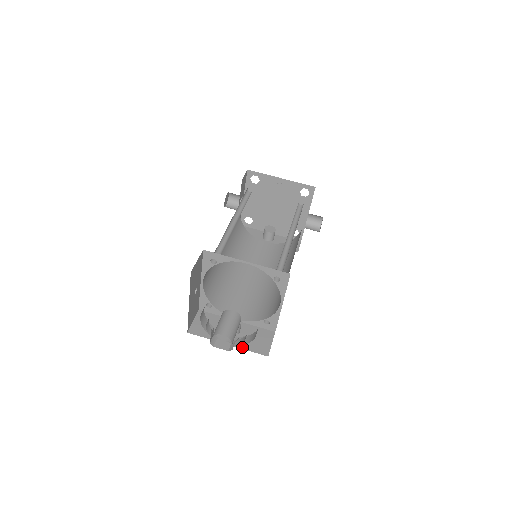
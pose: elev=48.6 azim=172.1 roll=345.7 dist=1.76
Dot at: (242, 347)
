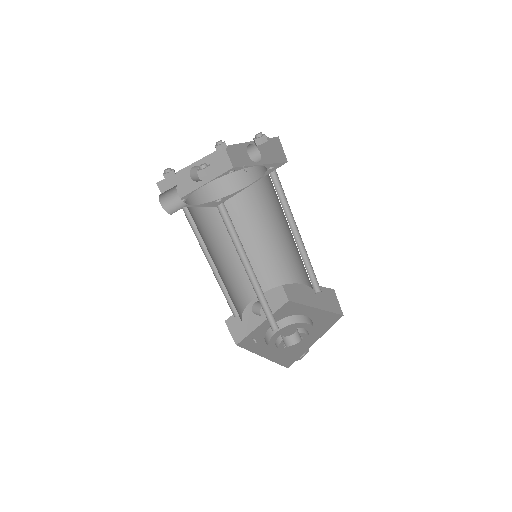
Dot at: (272, 313)
